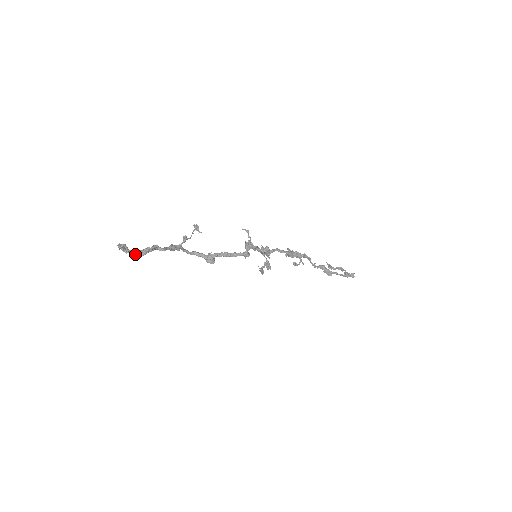
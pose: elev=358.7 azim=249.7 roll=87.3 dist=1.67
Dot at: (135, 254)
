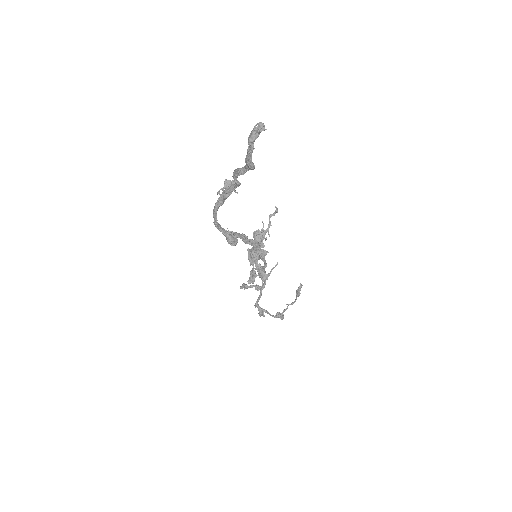
Dot at: occluded
